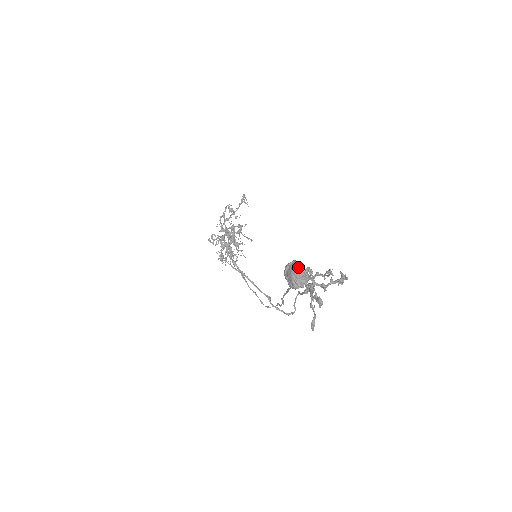
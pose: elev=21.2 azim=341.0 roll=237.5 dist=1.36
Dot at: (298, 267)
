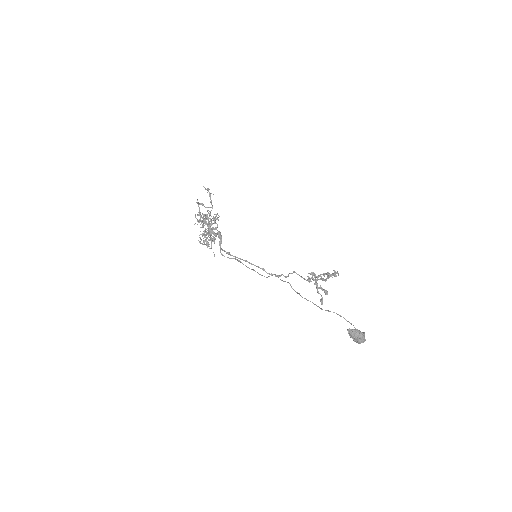
Dot at: (362, 337)
